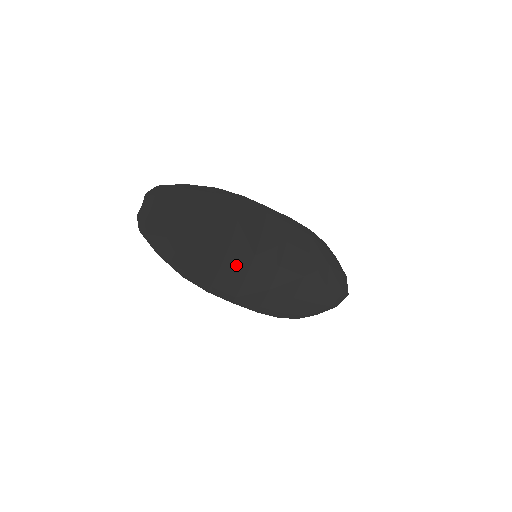
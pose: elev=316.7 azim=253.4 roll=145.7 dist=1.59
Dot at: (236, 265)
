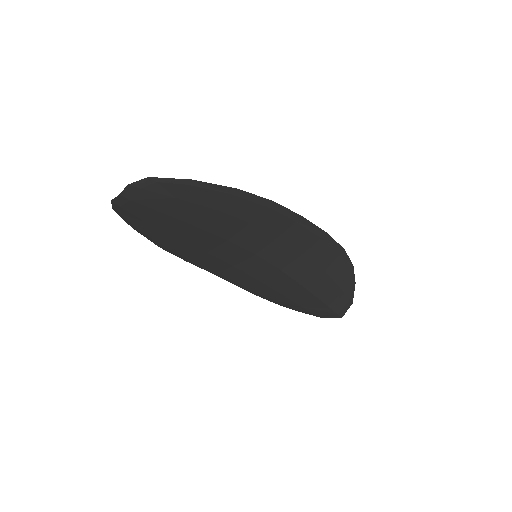
Dot at: (228, 255)
